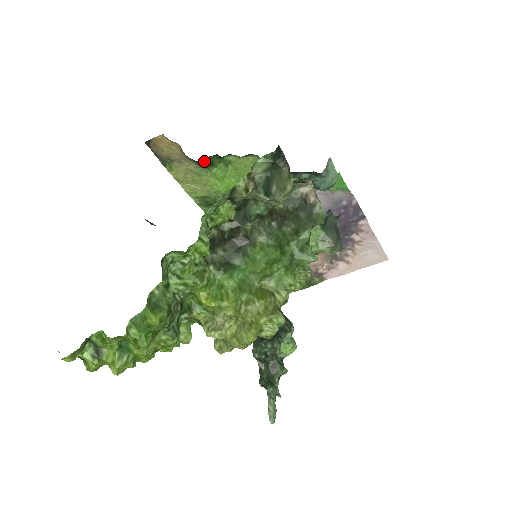
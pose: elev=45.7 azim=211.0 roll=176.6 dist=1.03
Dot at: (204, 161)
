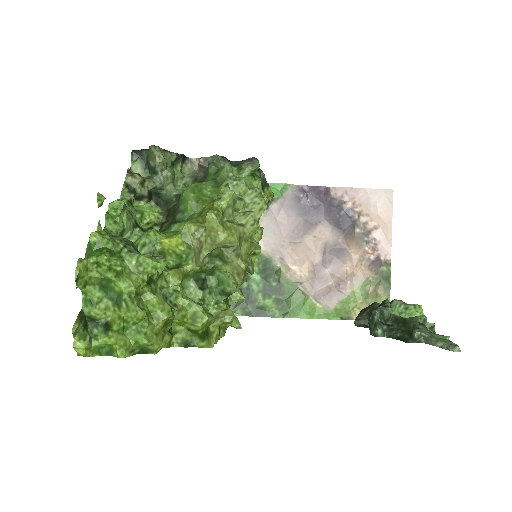
Dot at: occluded
